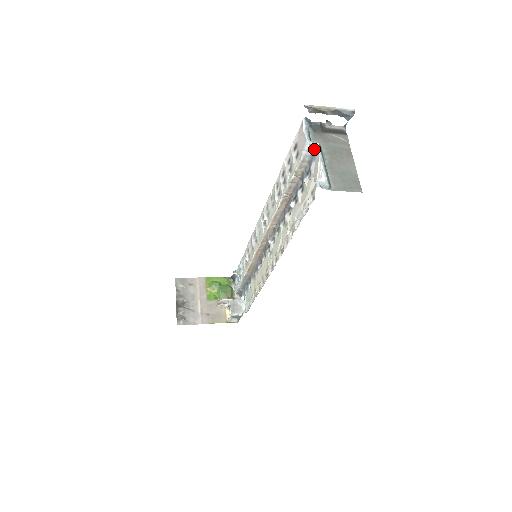
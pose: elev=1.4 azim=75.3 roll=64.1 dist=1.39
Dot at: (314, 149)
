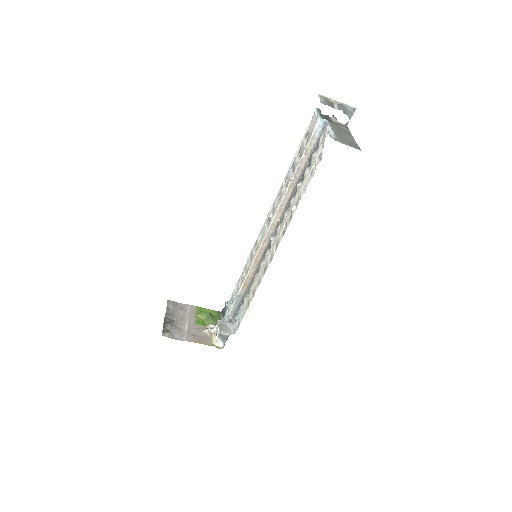
Dot at: (323, 125)
